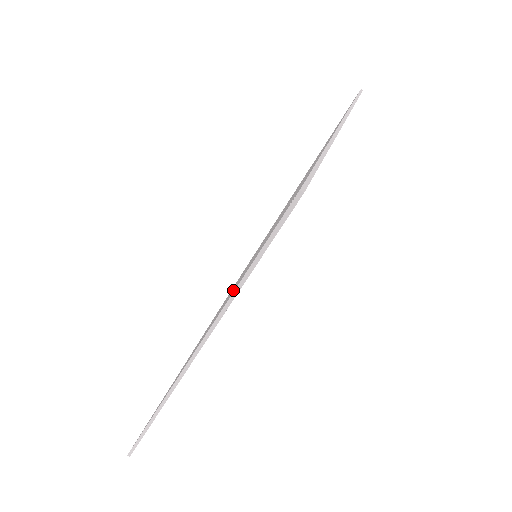
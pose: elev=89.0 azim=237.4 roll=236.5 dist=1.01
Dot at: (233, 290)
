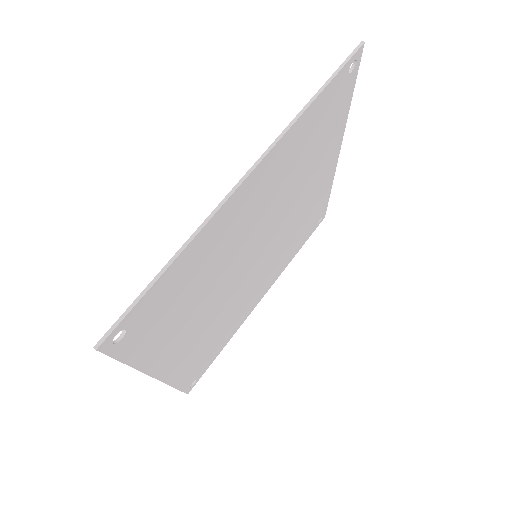
Dot at: (278, 168)
